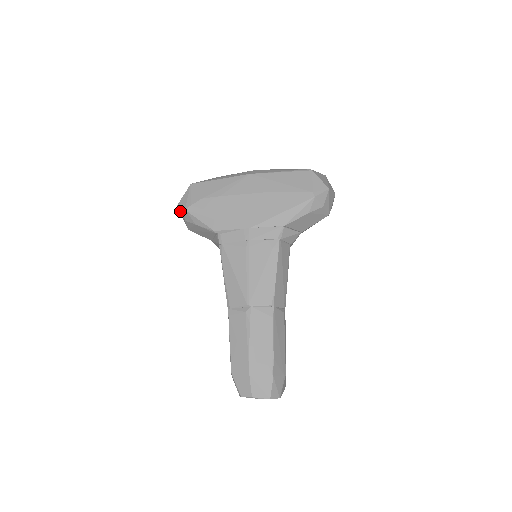
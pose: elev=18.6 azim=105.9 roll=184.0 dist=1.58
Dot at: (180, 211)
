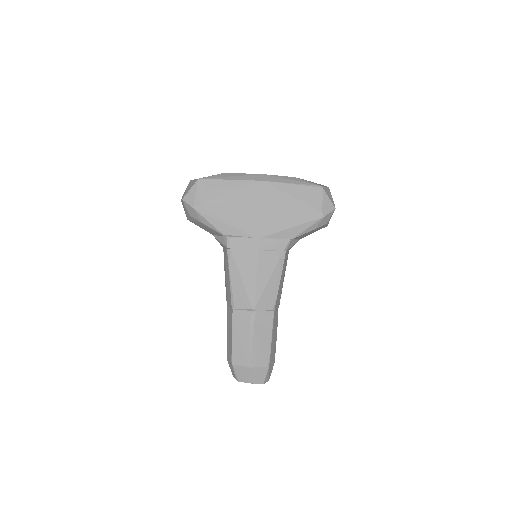
Dot at: (185, 205)
